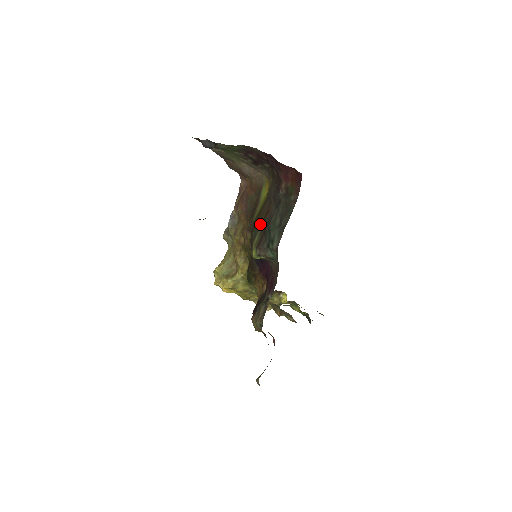
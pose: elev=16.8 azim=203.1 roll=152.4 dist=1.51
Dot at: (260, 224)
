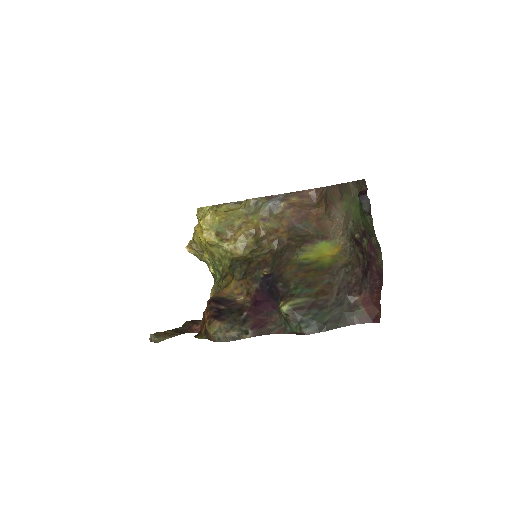
Dot at: (311, 292)
